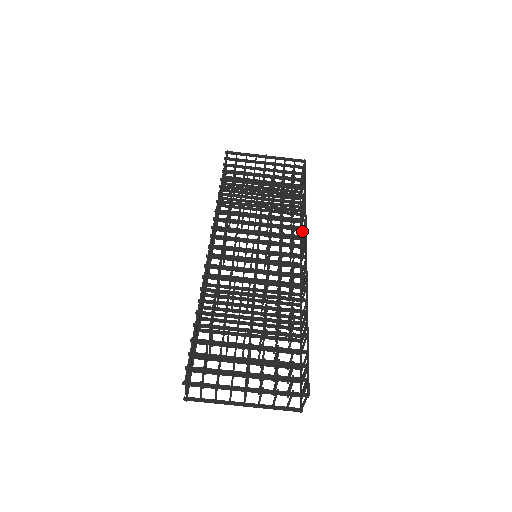
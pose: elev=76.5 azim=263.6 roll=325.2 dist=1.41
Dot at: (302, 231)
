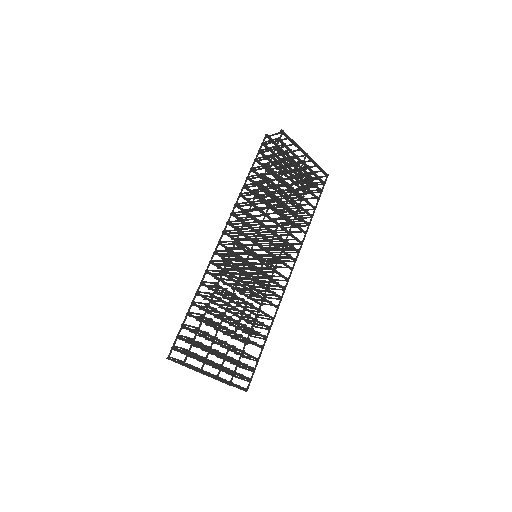
Dot at: (292, 244)
